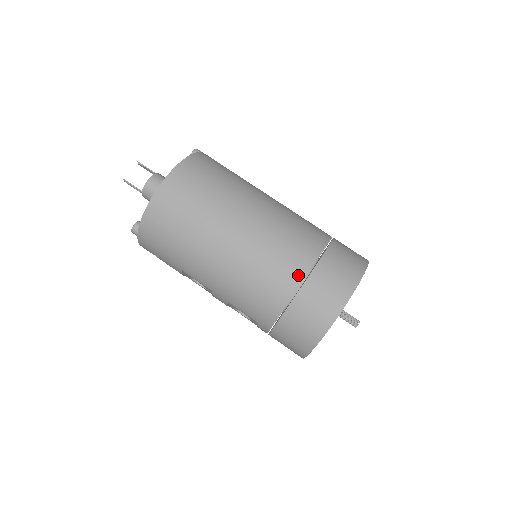
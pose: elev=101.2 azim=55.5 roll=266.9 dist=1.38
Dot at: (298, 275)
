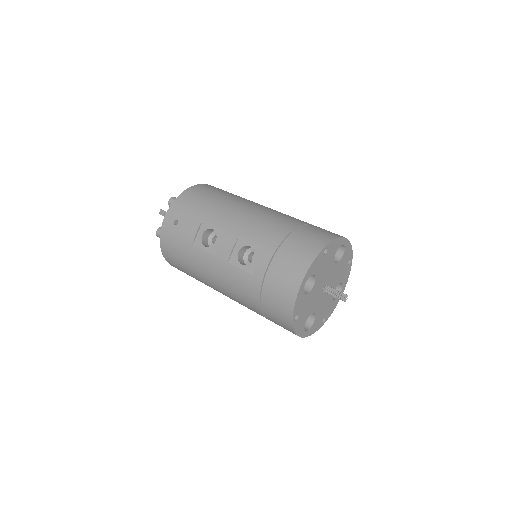
Dot at: (306, 222)
